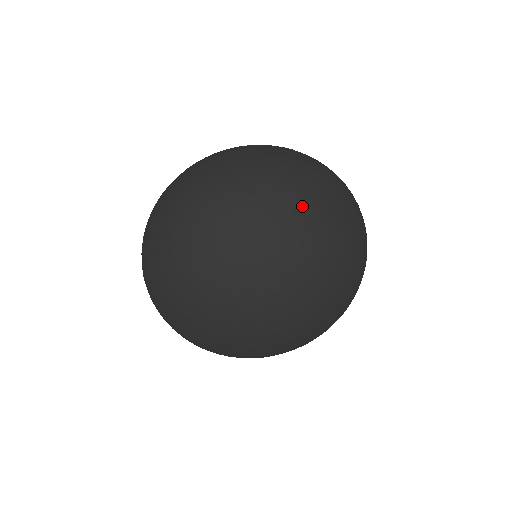
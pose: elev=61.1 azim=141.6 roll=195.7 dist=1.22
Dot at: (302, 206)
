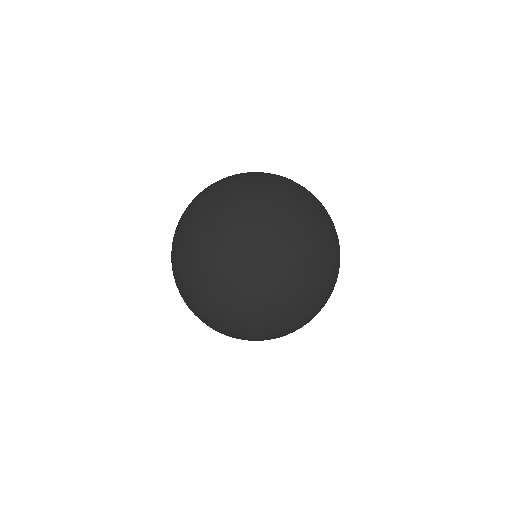
Dot at: (238, 181)
